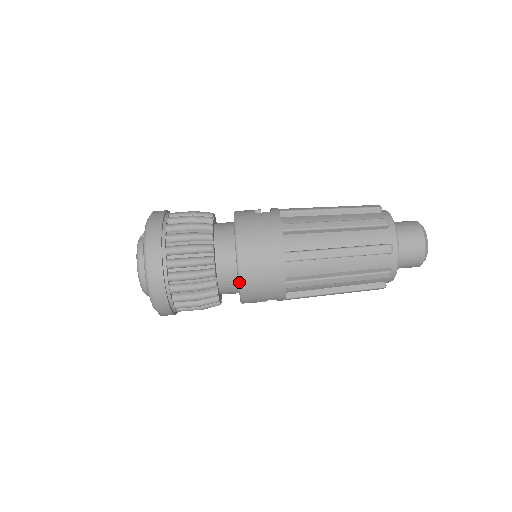
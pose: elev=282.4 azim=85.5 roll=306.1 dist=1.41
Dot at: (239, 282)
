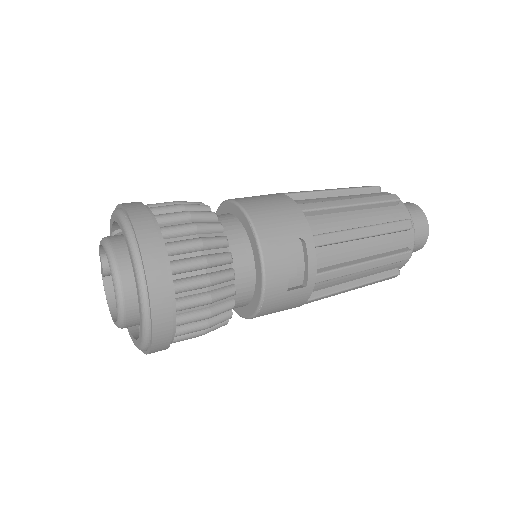
Dot at: (242, 208)
